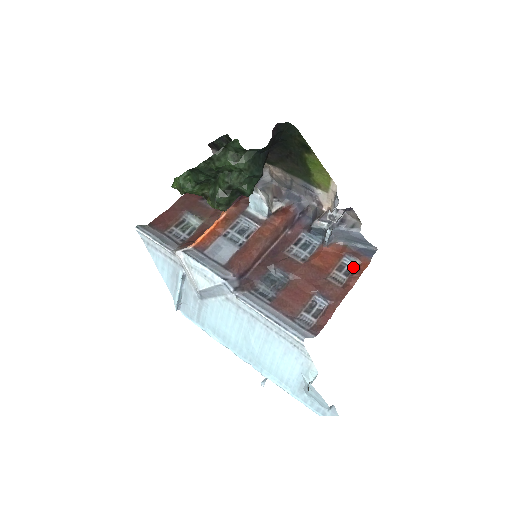
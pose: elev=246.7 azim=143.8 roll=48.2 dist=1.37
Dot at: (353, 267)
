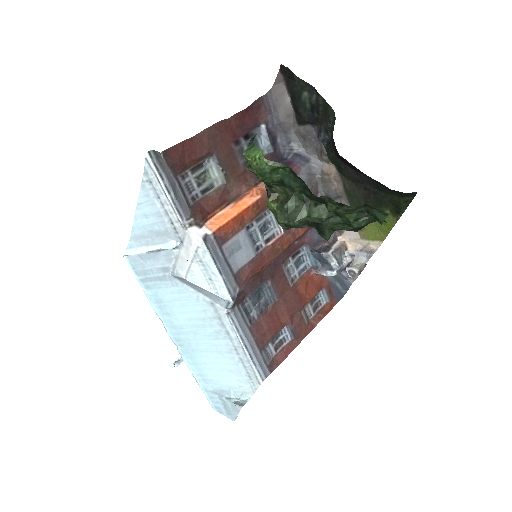
Dot at: (321, 303)
